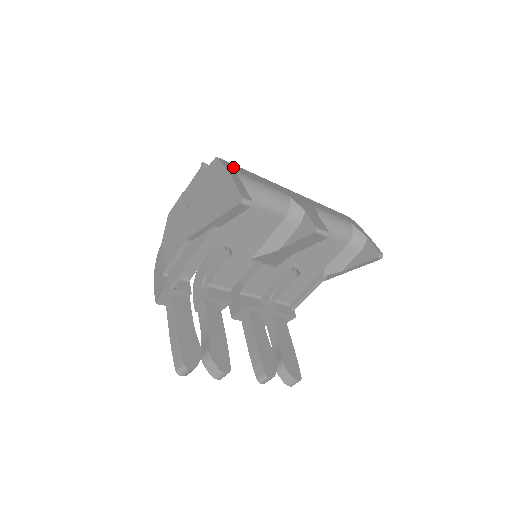
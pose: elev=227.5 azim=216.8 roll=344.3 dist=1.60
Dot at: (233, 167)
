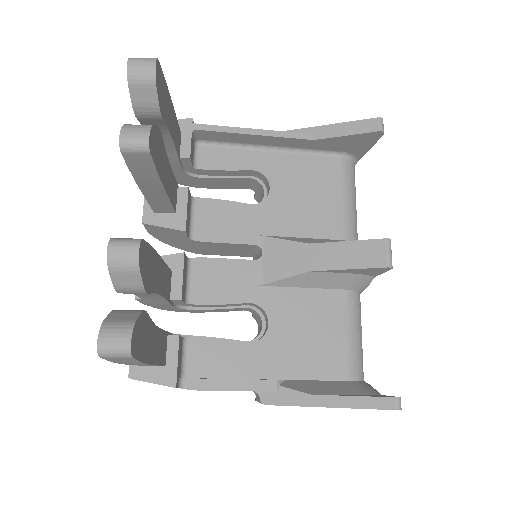
Dot at: occluded
